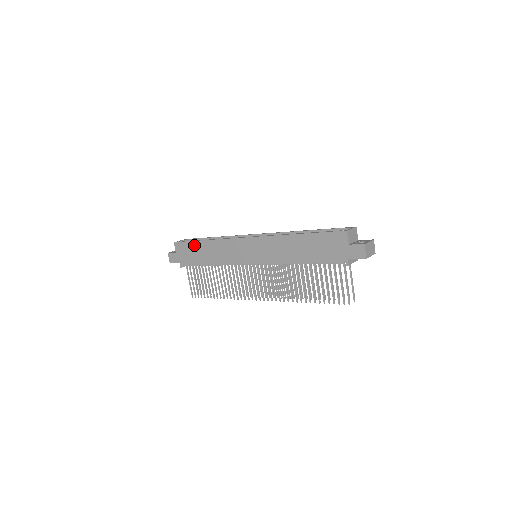
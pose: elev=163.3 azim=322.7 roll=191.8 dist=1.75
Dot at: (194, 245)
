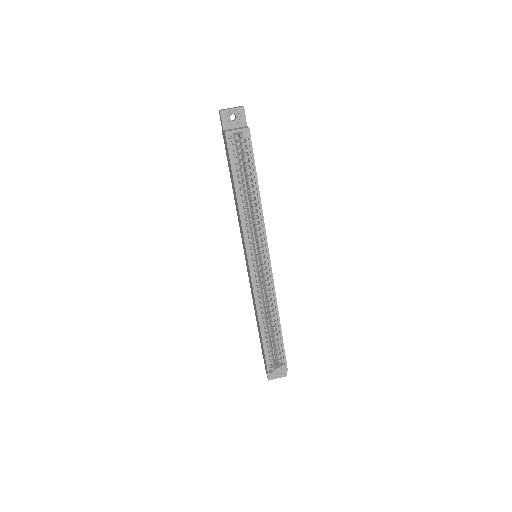
Dot at: (232, 174)
